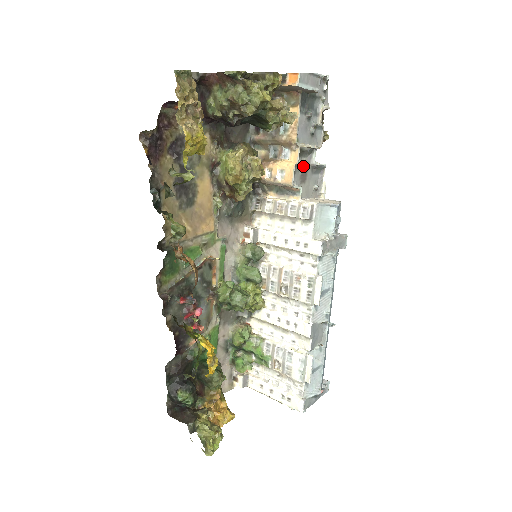
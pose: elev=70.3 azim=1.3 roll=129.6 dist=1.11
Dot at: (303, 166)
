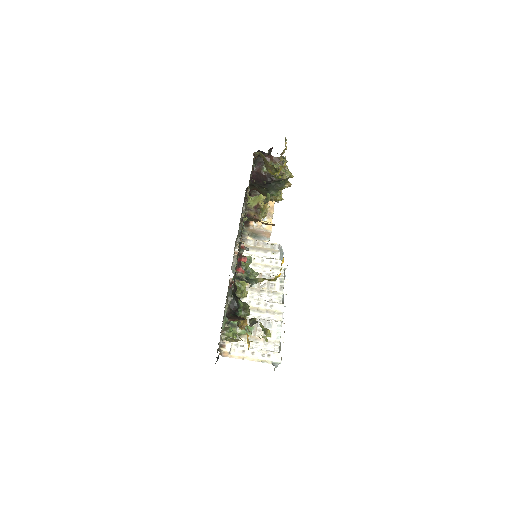
Dot at: occluded
